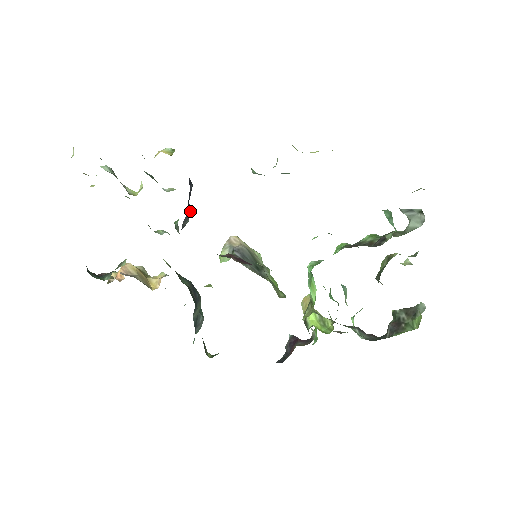
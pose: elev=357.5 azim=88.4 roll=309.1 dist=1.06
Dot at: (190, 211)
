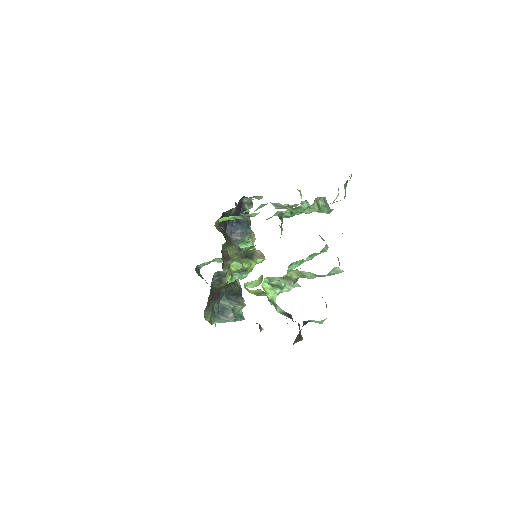
Dot at: (245, 235)
